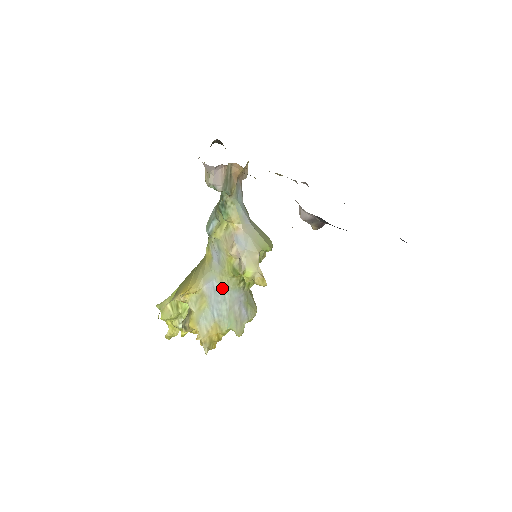
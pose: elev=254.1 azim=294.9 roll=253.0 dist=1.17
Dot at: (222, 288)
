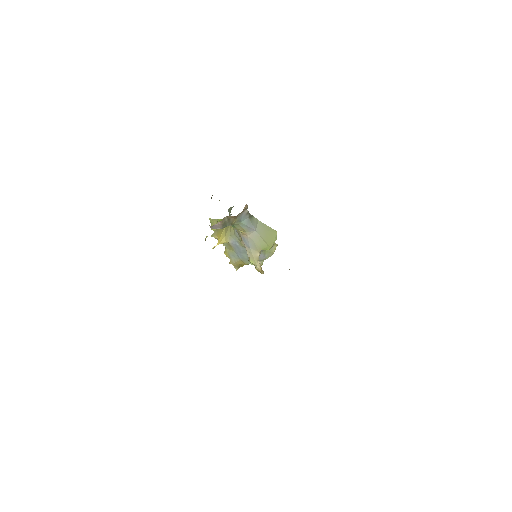
Dot at: (242, 247)
